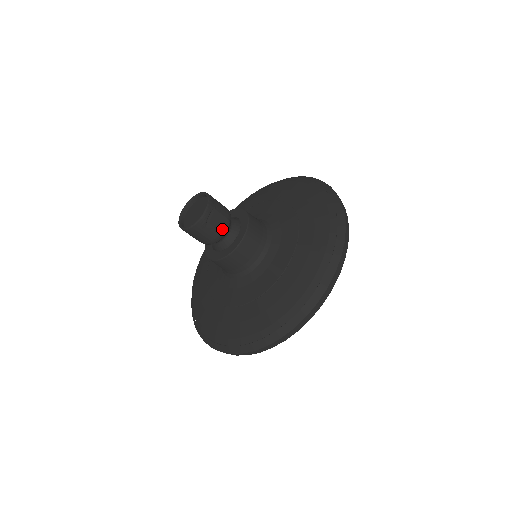
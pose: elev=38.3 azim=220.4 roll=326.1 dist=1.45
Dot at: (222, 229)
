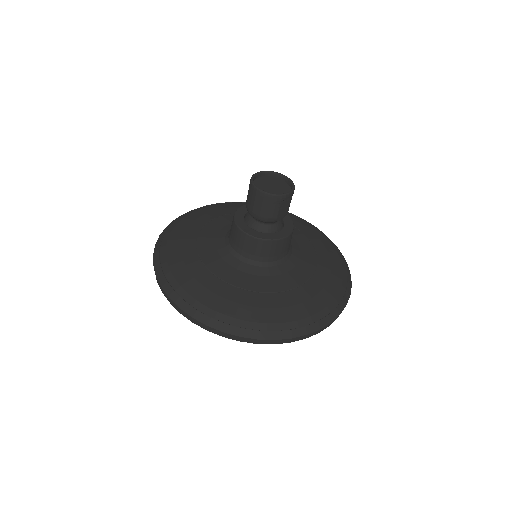
Dot at: (279, 217)
